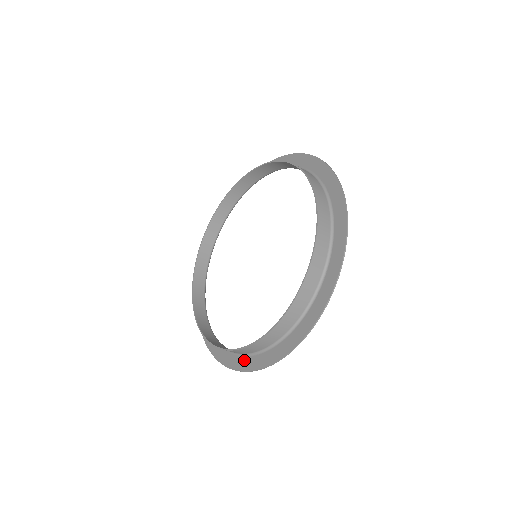
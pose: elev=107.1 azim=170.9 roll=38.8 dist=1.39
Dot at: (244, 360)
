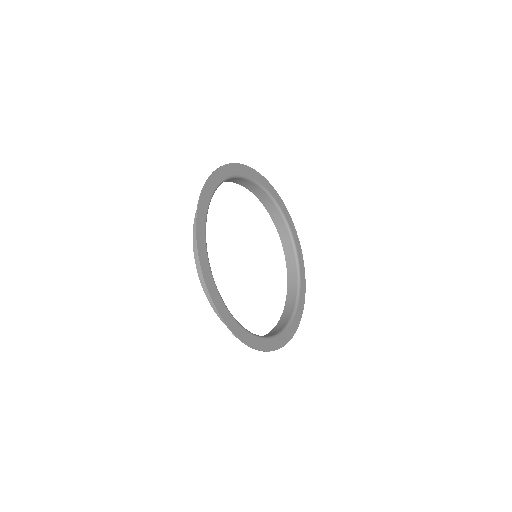
Dot at: (298, 310)
